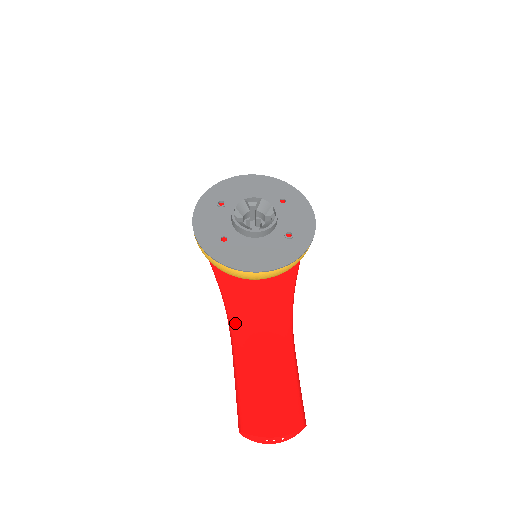
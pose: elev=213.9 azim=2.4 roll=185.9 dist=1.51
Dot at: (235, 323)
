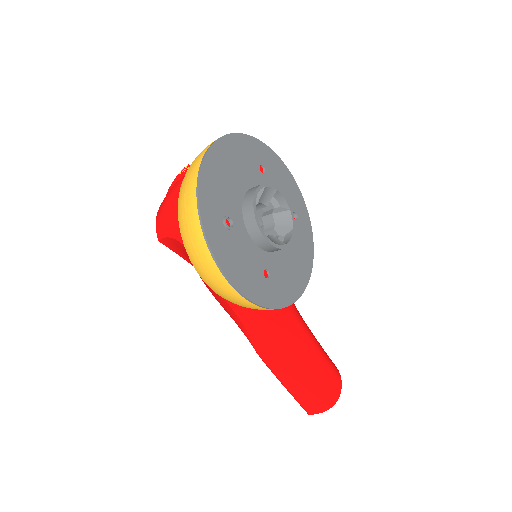
Dot at: (271, 341)
